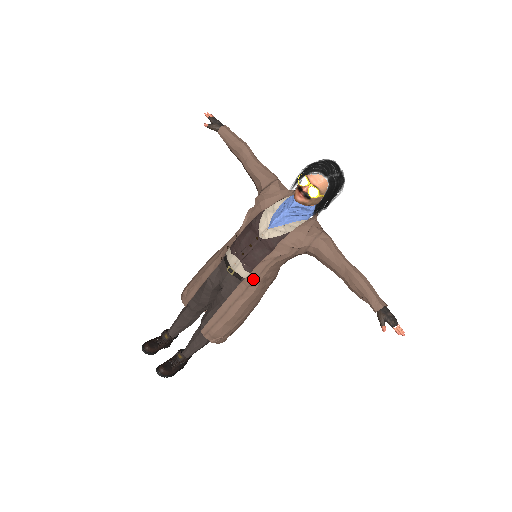
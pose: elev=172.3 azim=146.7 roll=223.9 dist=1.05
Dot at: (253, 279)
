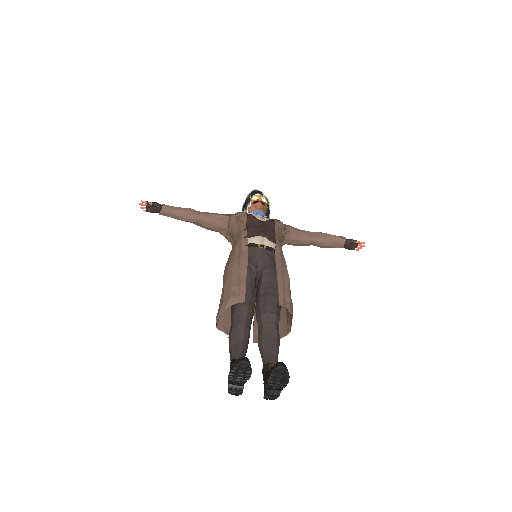
Dot at: (279, 247)
